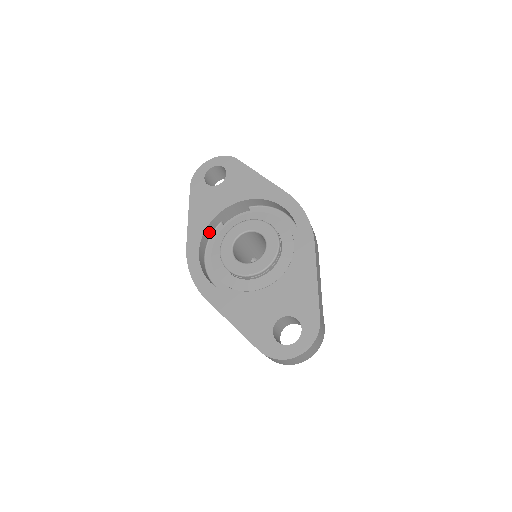
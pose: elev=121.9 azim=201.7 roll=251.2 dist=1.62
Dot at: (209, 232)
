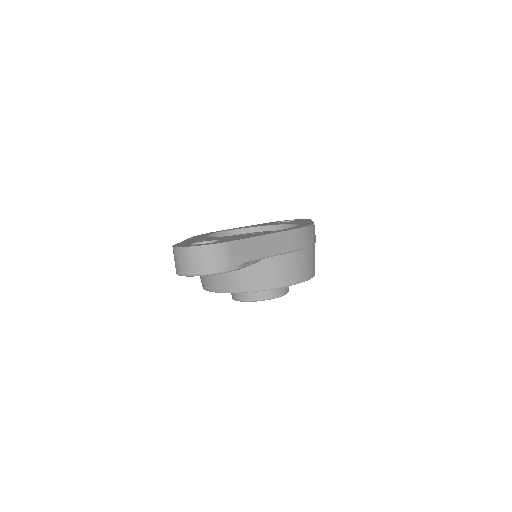
Dot at: occluded
